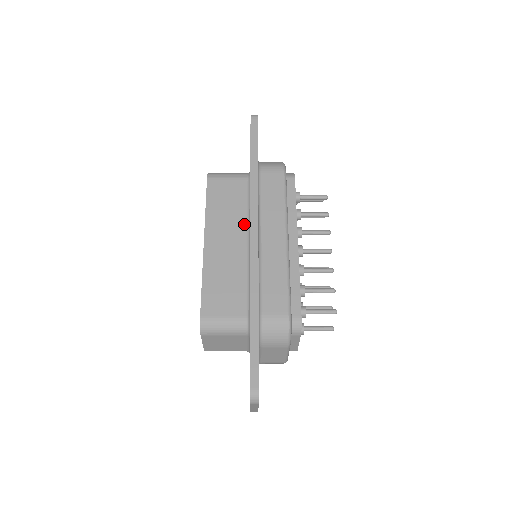
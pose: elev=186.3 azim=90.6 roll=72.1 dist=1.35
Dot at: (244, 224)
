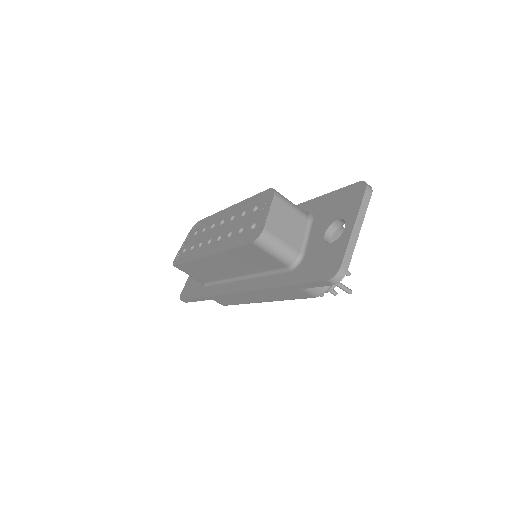
Dot at: occluded
